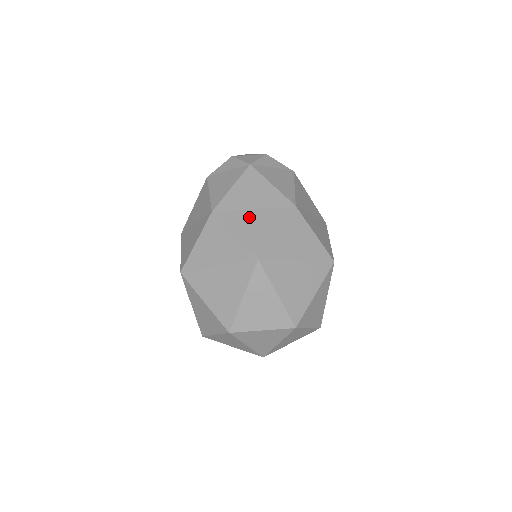
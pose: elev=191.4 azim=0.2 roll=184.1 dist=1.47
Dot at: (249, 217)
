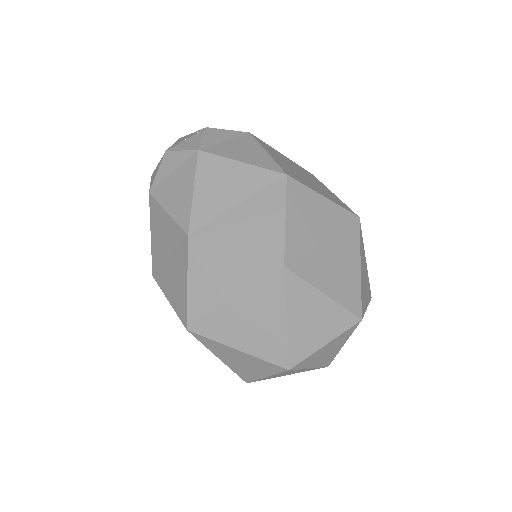
Dot at: (169, 272)
